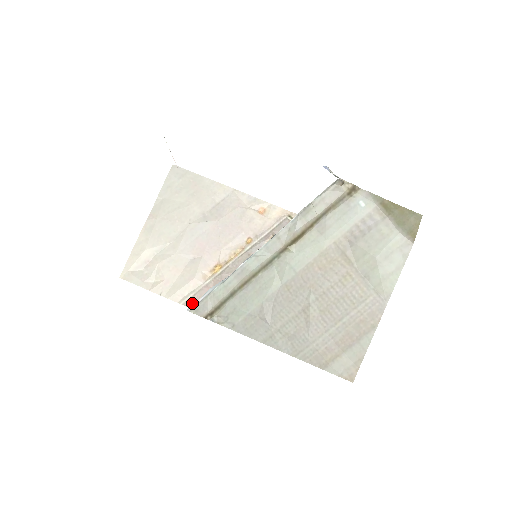
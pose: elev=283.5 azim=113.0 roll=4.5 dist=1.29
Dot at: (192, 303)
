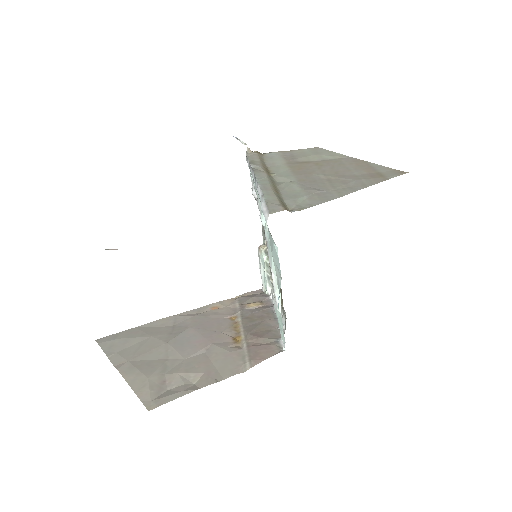
Dot at: (257, 359)
